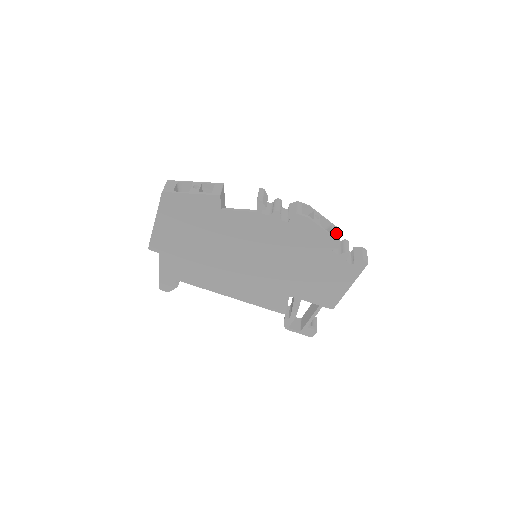
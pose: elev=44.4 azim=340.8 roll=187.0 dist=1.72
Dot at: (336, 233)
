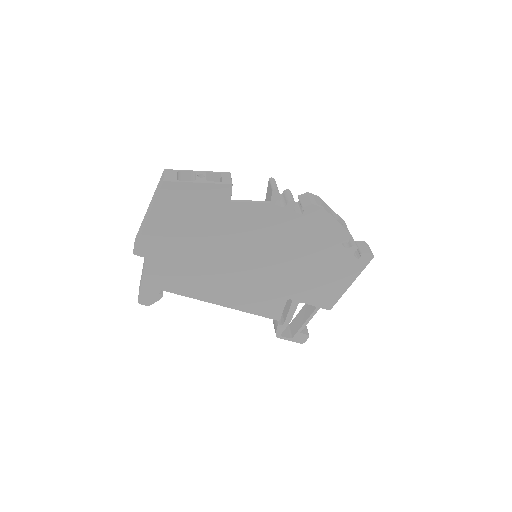
Dot at: (345, 225)
